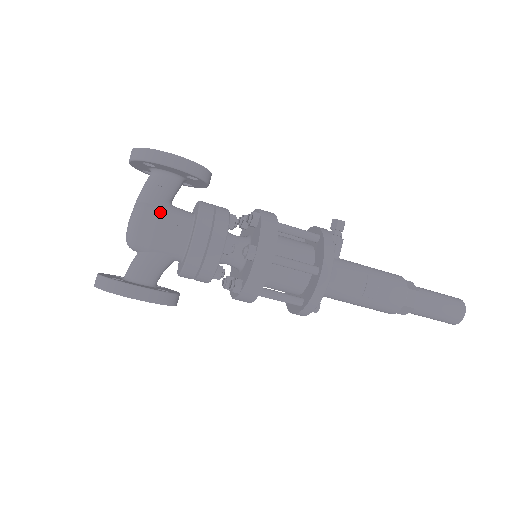
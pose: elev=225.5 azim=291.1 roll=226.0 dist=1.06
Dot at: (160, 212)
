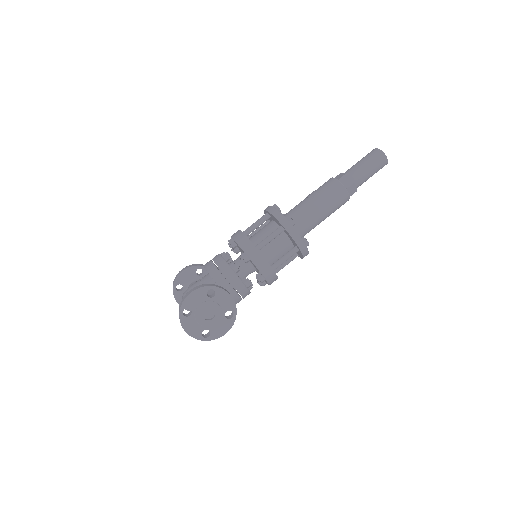
Dot at: occluded
